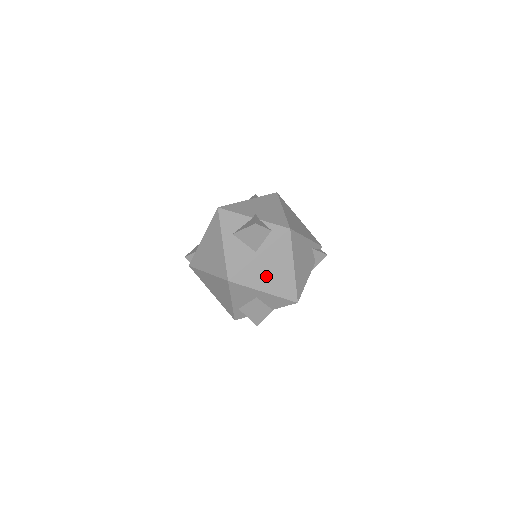
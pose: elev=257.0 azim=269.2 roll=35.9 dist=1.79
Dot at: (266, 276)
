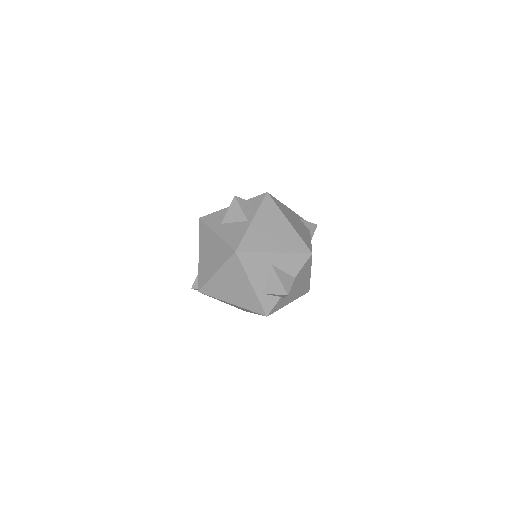
Dot at: (269, 237)
